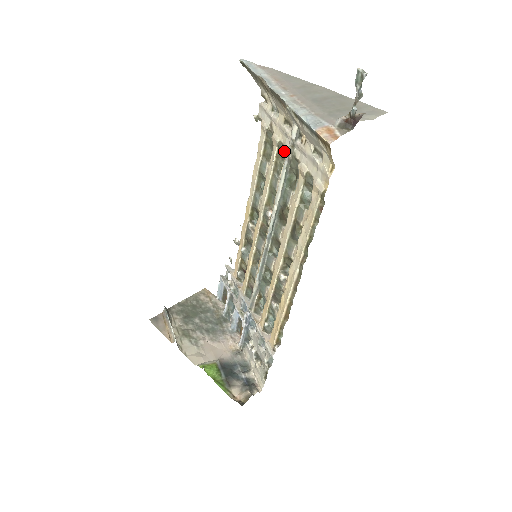
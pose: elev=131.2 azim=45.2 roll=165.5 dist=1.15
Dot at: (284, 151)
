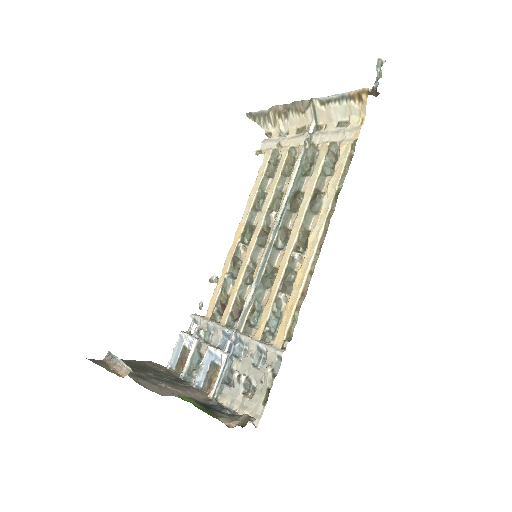
Dot at: (299, 147)
